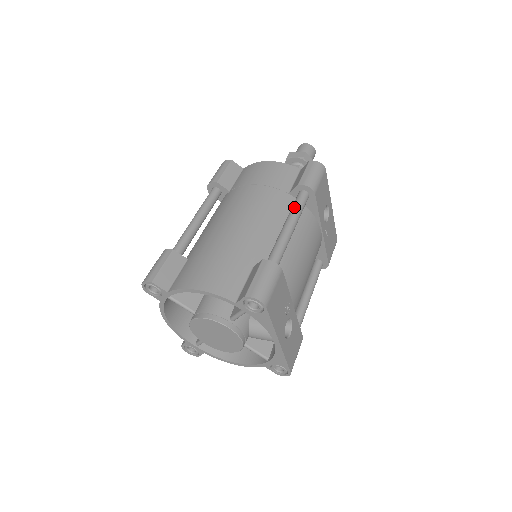
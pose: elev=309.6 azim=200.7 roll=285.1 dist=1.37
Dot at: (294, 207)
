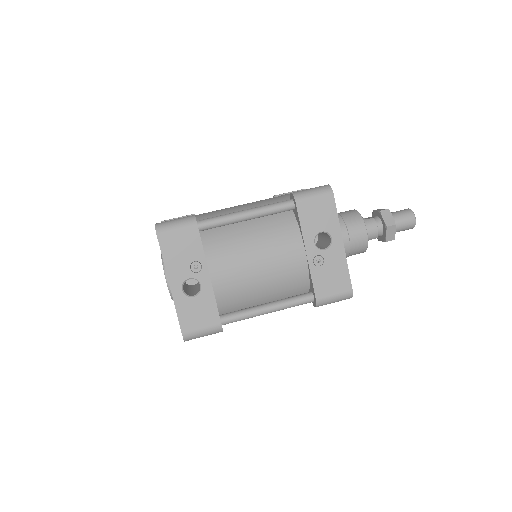
Dot at: (268, 204)
